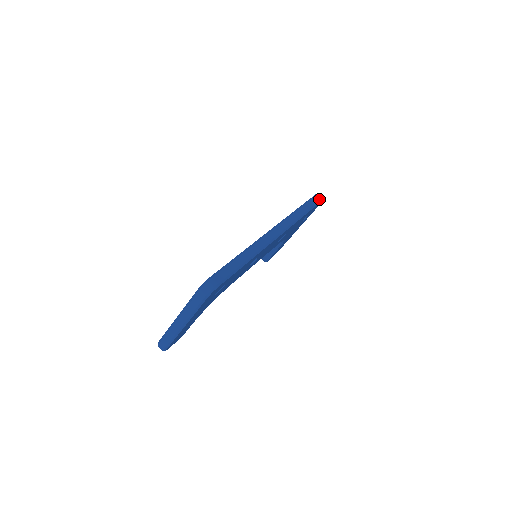
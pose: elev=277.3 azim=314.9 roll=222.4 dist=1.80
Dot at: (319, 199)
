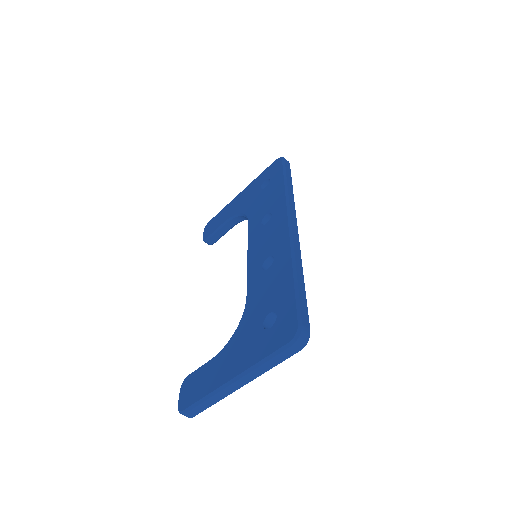
Dot at: (289, 166)
